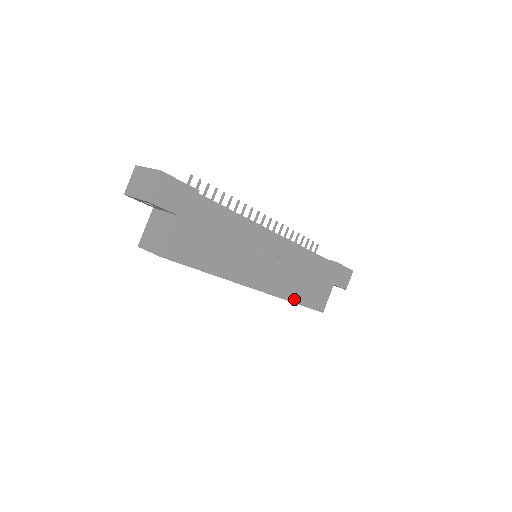
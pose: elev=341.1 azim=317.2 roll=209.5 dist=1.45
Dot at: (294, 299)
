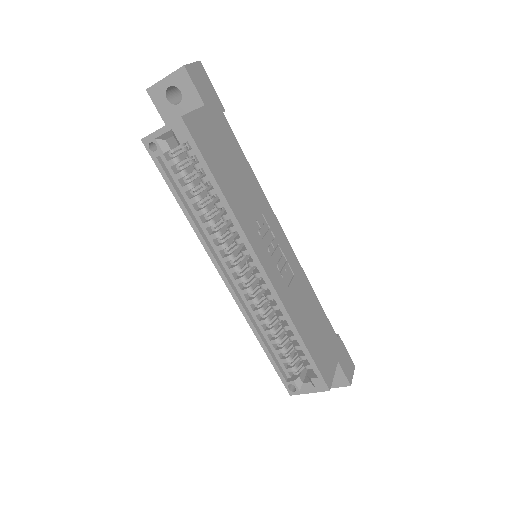
Dot at: (299, 329)
